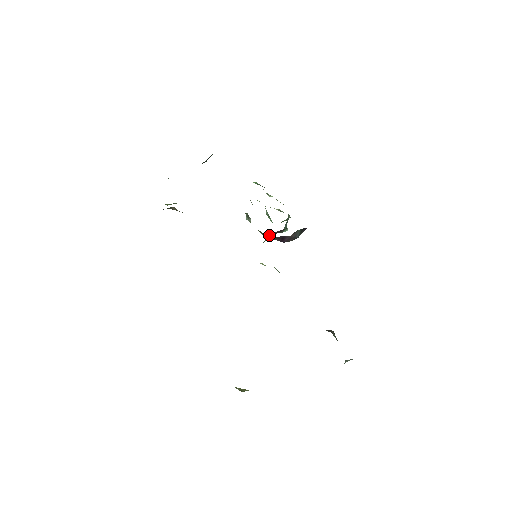
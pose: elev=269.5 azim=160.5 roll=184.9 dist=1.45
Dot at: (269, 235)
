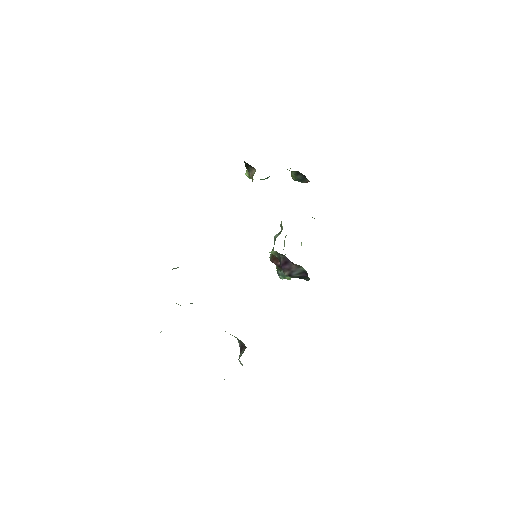
Dot at: (274, 261)
